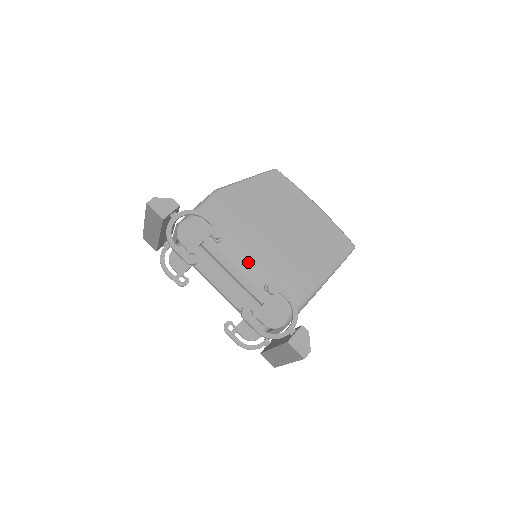
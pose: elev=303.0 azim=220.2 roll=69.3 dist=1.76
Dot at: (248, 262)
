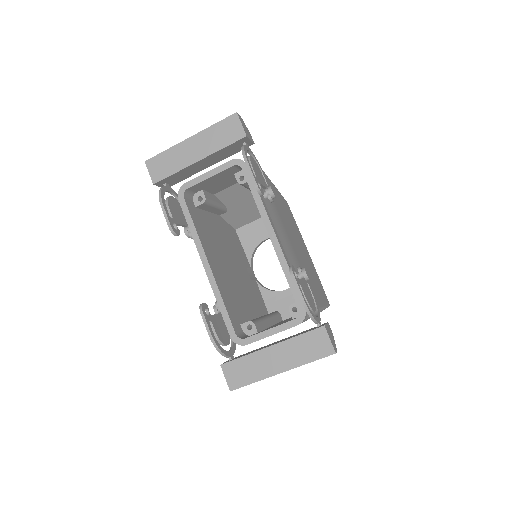
Dot at: (284, 239)
